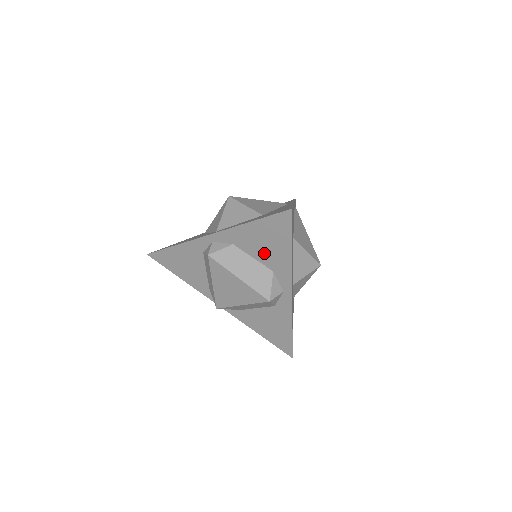
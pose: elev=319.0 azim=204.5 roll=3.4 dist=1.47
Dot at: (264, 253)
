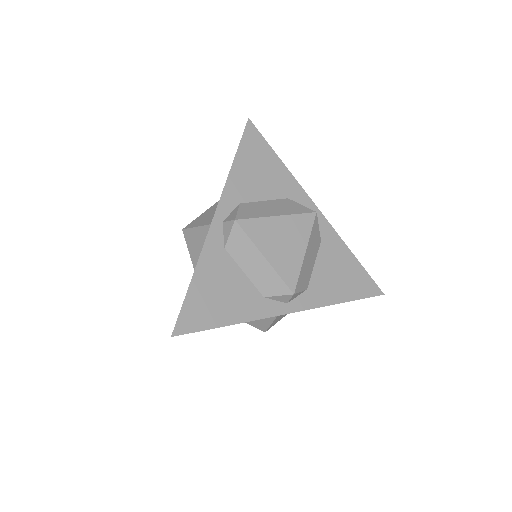
Dot at: (267, 185)
